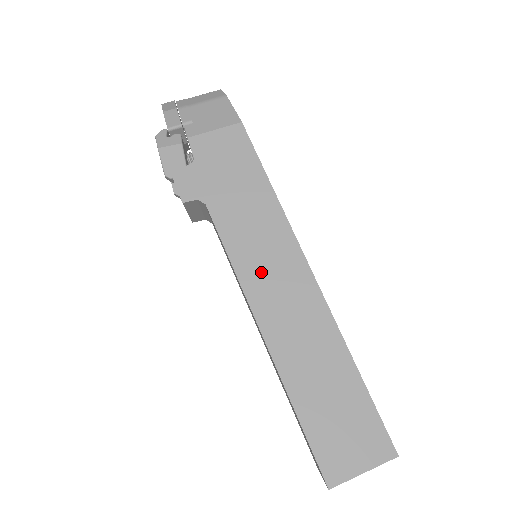
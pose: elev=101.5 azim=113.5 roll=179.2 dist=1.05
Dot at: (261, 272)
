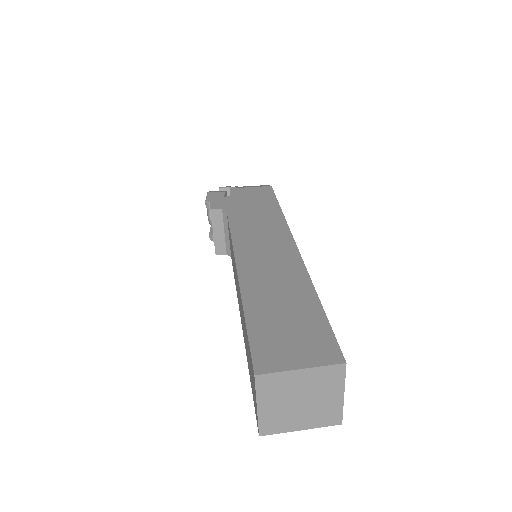
Dot at: (253, 241)
